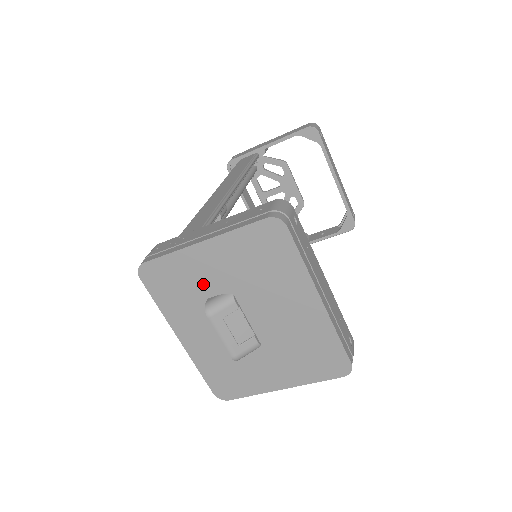
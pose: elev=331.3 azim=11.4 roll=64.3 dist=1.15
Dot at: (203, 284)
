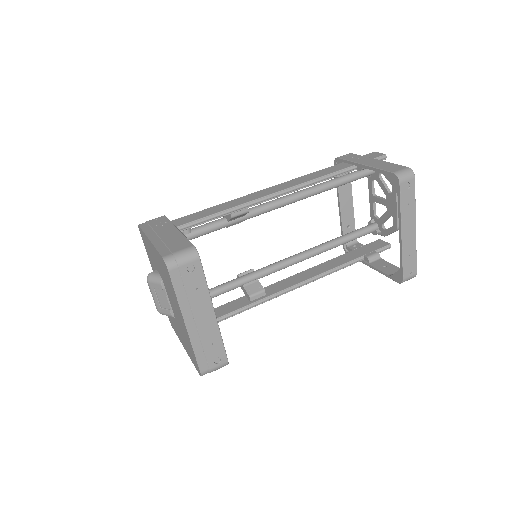
Dot at: (154, 261)
